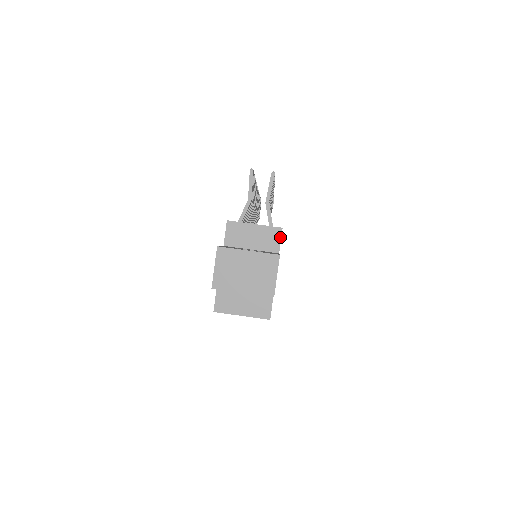
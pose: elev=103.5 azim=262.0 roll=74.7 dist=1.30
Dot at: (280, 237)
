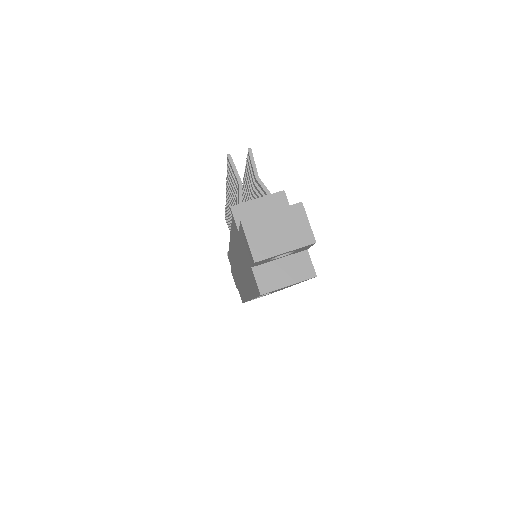
Dot at: (286, 199)
